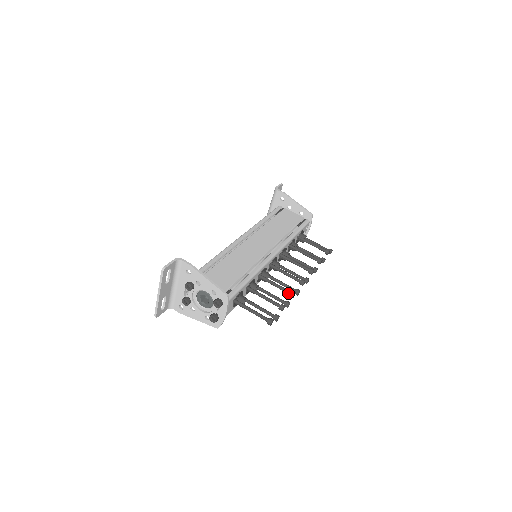
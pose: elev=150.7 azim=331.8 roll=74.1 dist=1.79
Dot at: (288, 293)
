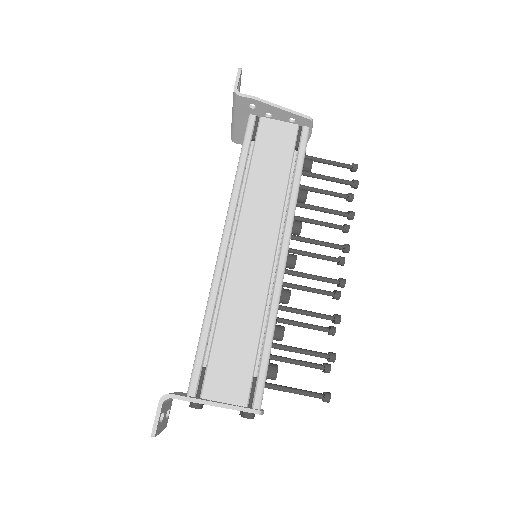
Dot at: occluded
